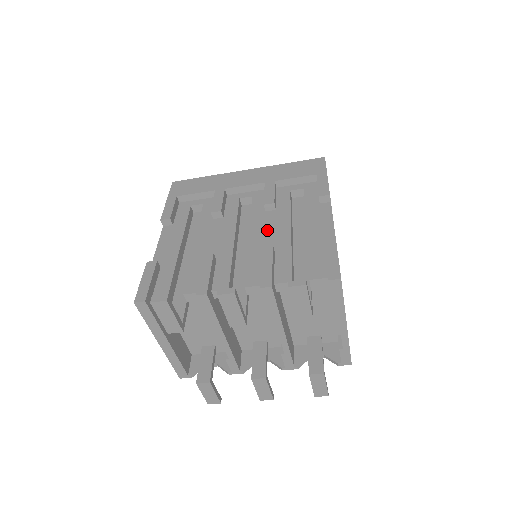
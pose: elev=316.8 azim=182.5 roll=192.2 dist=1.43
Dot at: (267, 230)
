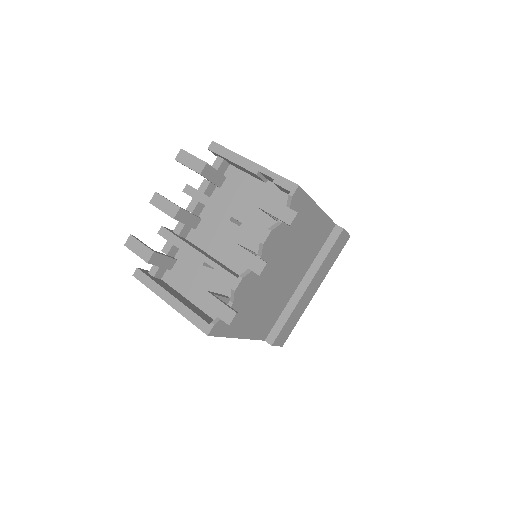
Dot at: occluded
